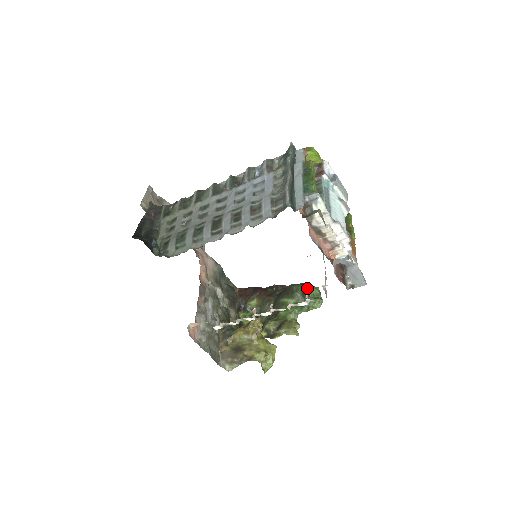
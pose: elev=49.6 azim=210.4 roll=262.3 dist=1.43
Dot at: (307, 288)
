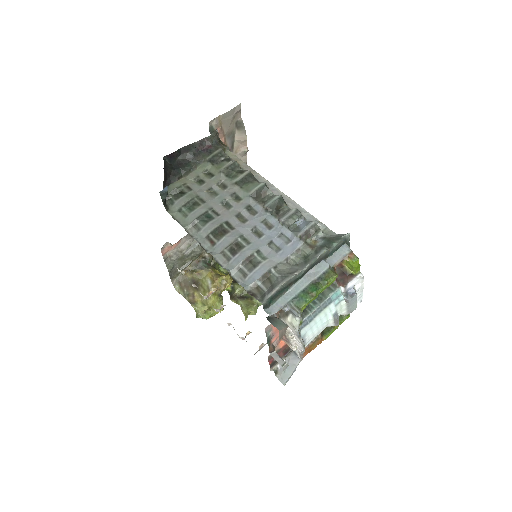
Dot at: occluded
